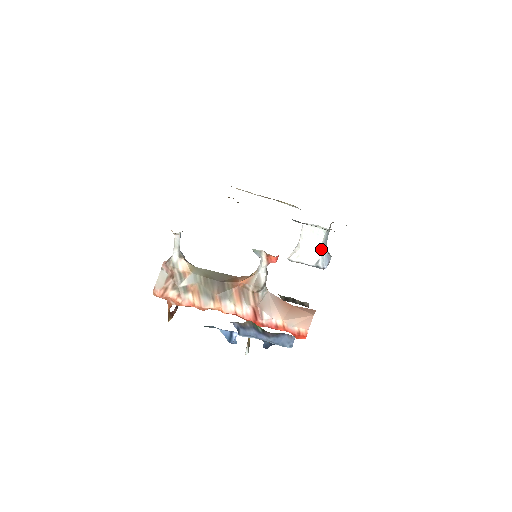
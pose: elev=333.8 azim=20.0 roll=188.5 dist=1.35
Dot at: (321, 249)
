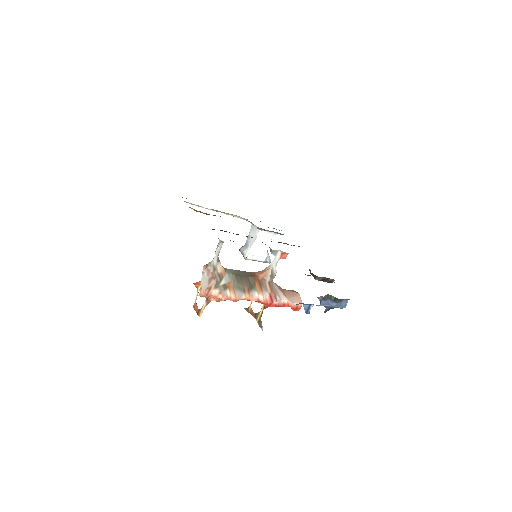
Dot at: occluded
